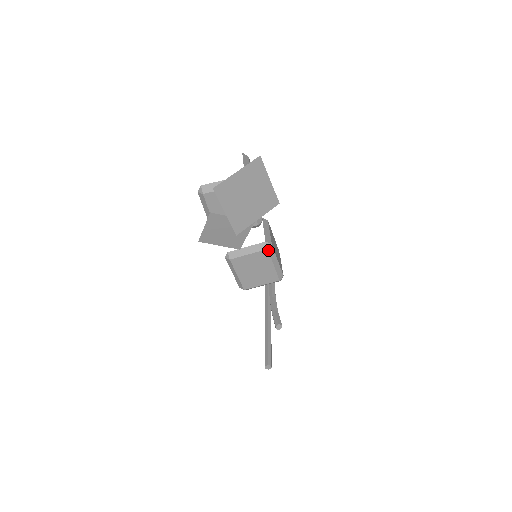
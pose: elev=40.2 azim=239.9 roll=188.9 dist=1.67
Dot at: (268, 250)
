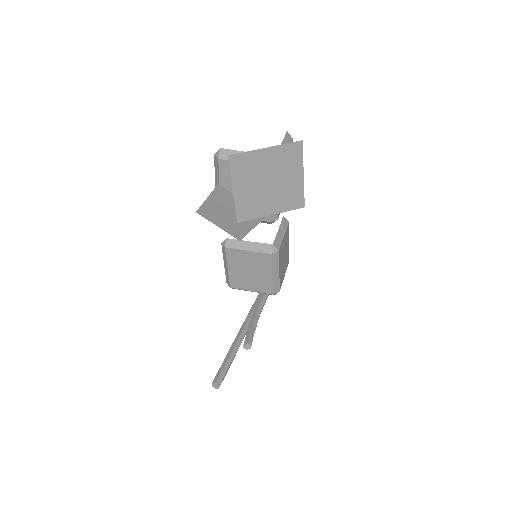
Dot at: (272, 255)
